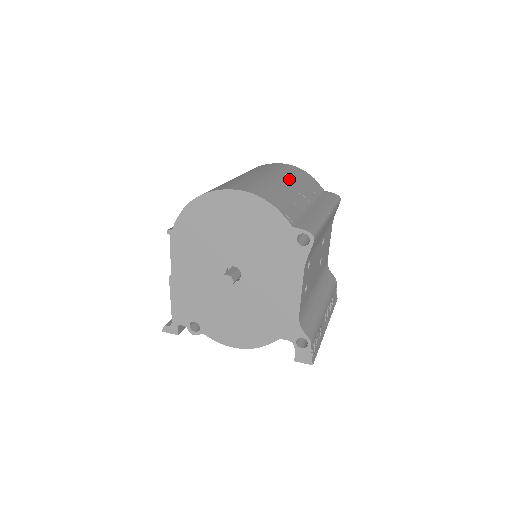
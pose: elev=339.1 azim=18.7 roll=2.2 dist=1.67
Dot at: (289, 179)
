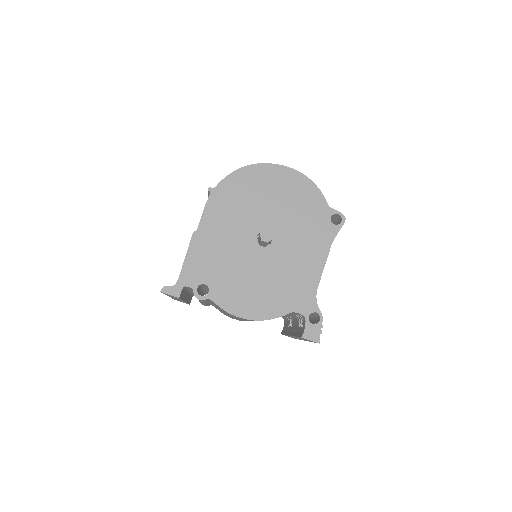
Dot at: occluded
